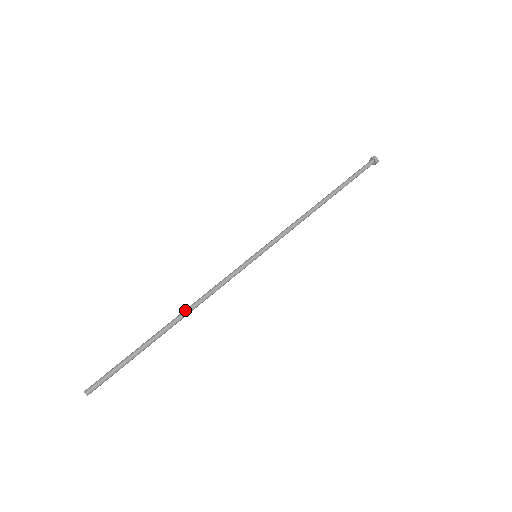
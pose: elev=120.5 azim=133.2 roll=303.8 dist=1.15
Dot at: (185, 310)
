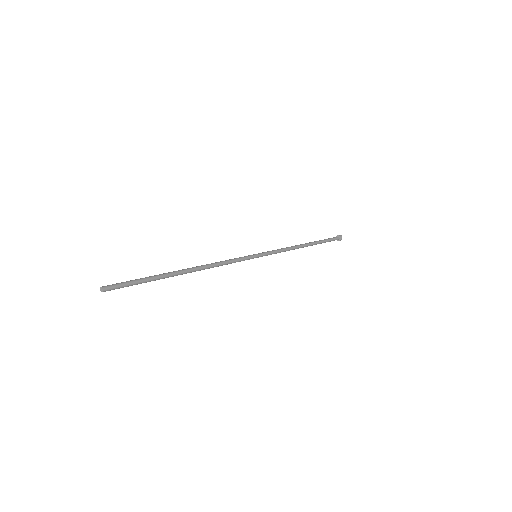
Dot at: (197, 266)
